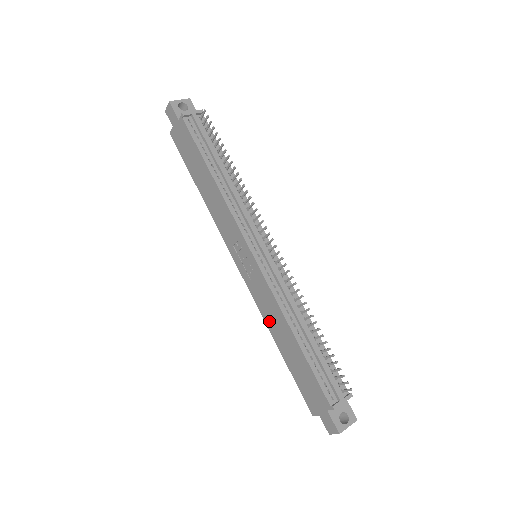
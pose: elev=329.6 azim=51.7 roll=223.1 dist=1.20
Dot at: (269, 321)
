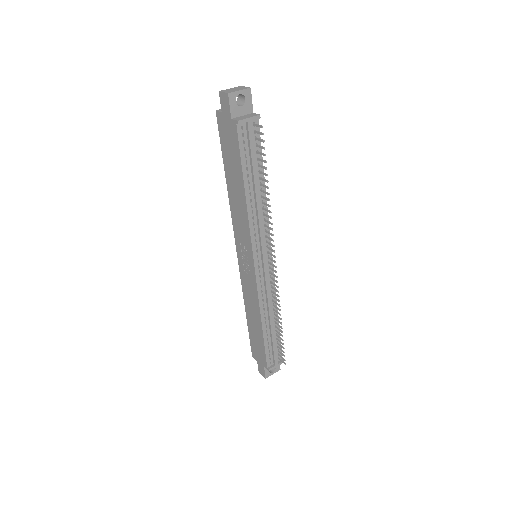
Dot at: (247, 300)
